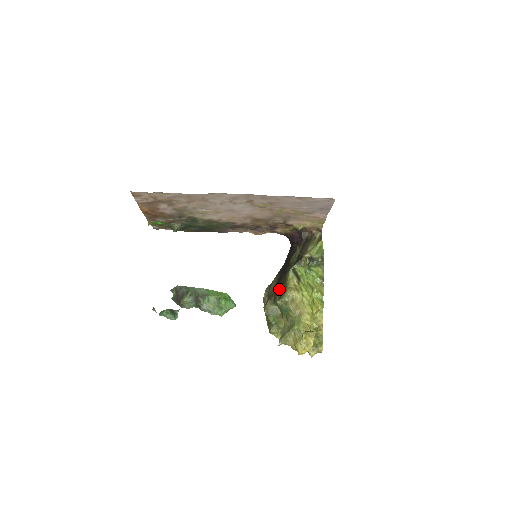
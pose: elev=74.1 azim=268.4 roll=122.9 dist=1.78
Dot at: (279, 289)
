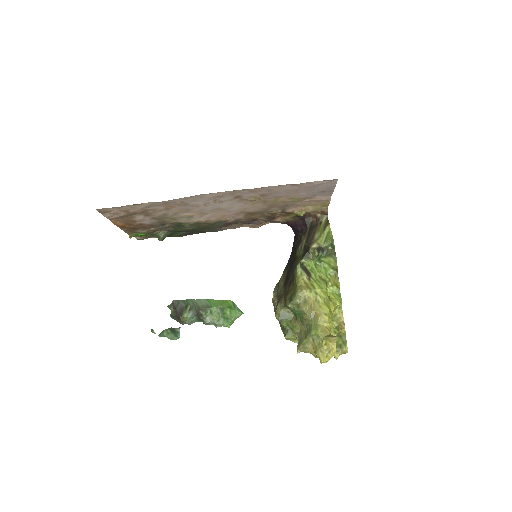
Dot at: (288, 289)
